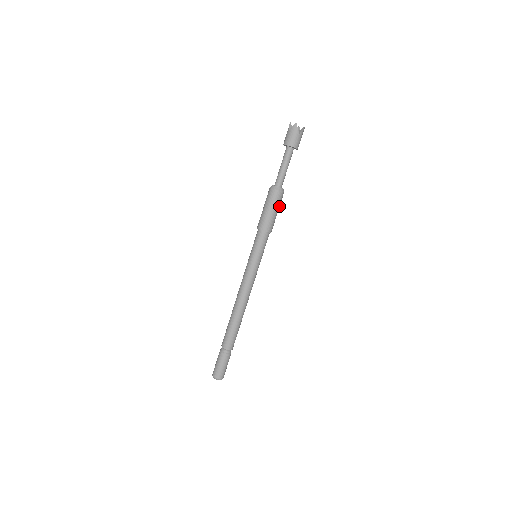
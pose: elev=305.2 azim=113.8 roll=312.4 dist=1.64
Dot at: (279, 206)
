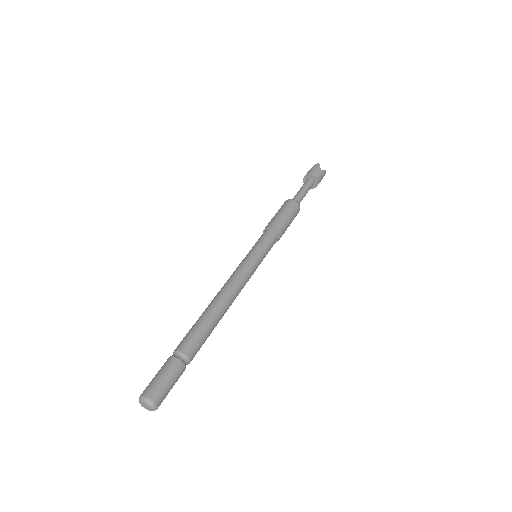
Dot at: (293, 218)
